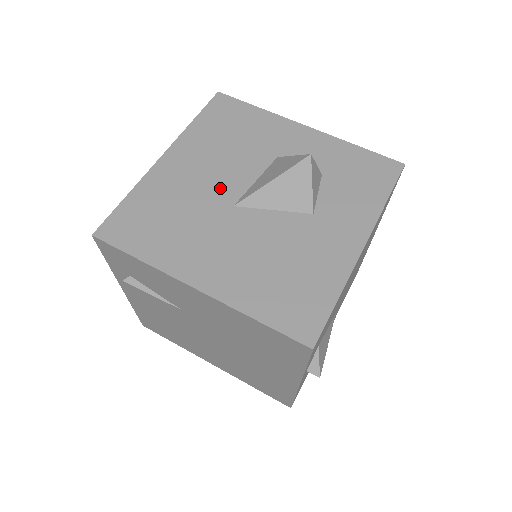
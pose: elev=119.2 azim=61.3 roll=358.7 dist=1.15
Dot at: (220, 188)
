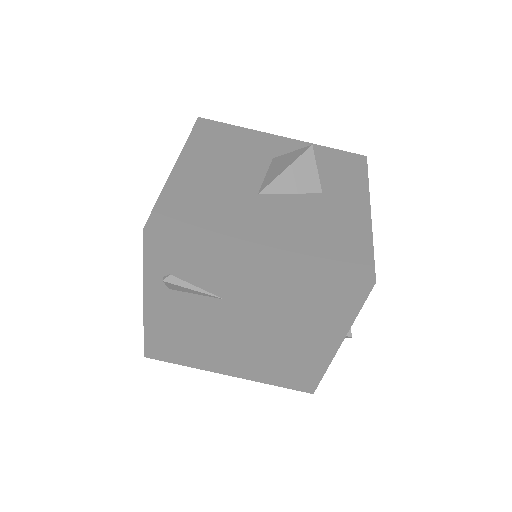
Dot at: (239, 183)
